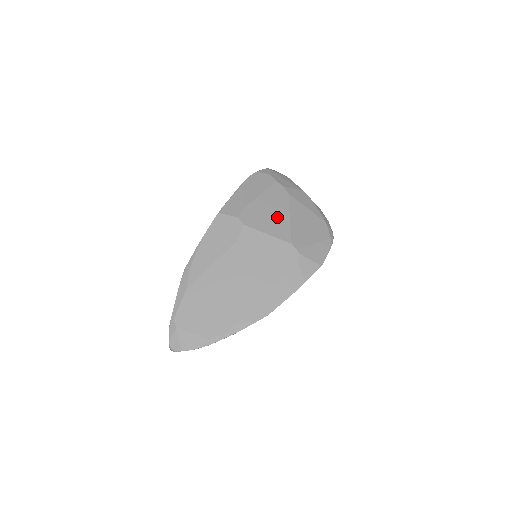
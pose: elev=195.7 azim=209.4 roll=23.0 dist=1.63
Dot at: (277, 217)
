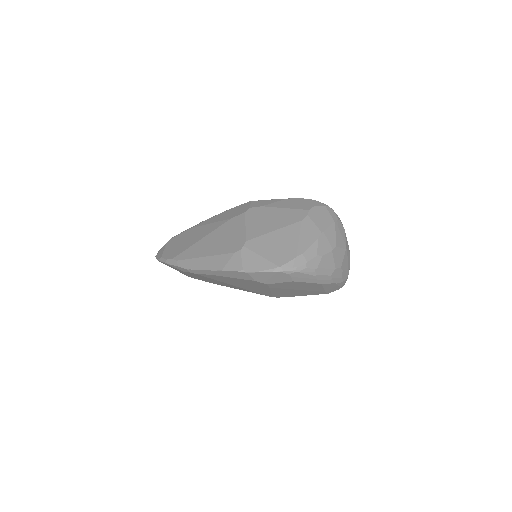
Dot at: (268, 224)
